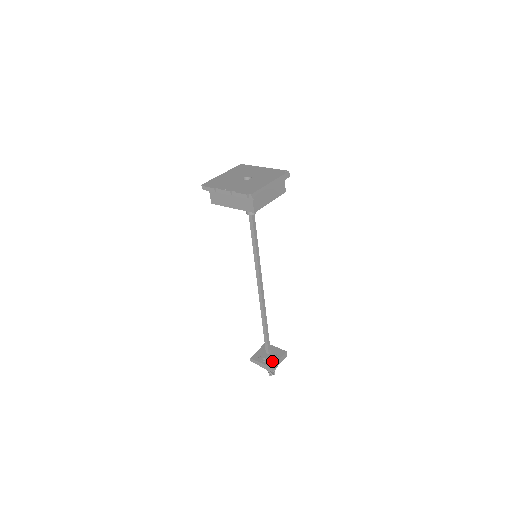
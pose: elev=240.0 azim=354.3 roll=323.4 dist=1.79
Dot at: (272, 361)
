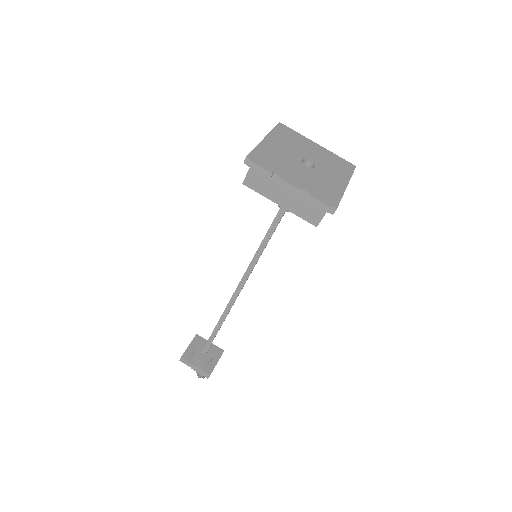
Dot at: (209, 364)
